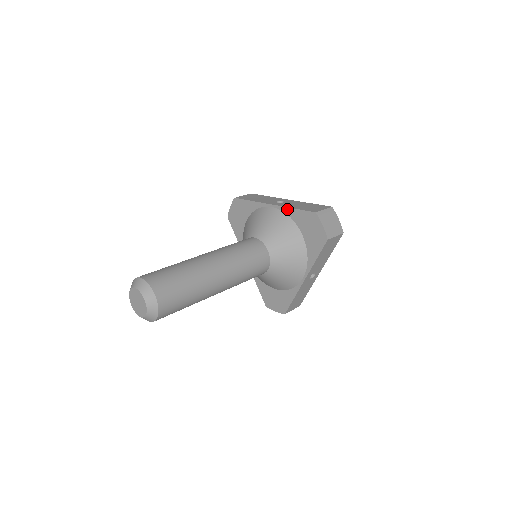
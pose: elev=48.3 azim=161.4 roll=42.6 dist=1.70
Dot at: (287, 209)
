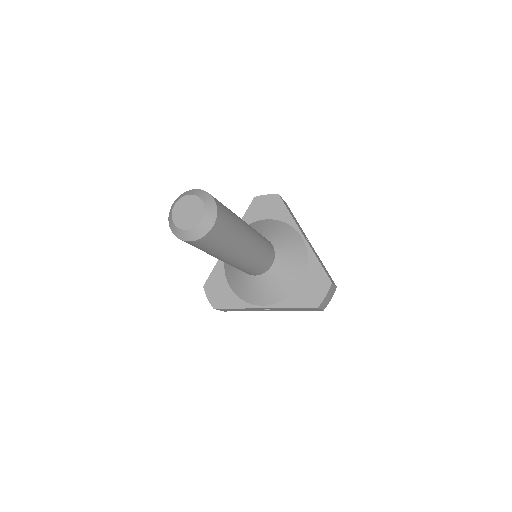
Dot at: (313, 254)
